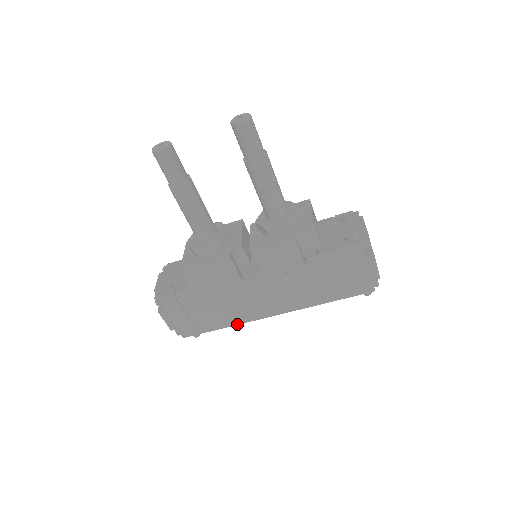
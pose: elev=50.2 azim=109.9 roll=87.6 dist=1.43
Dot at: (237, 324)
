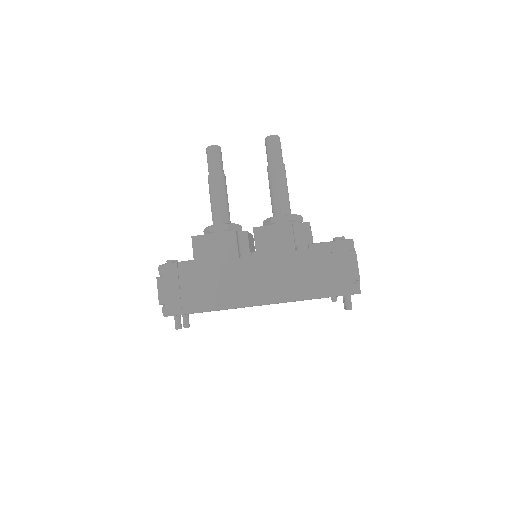
Dot at: (221, 309)
